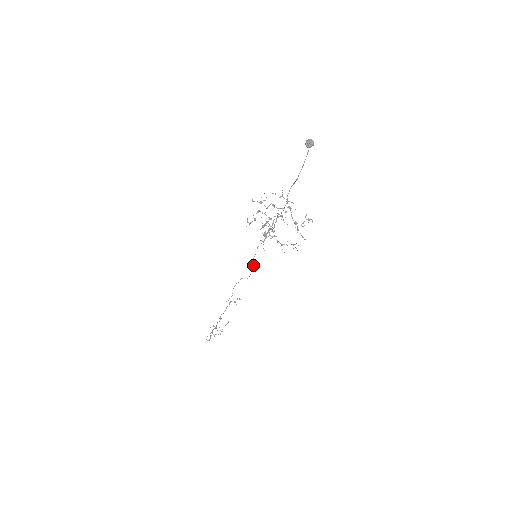
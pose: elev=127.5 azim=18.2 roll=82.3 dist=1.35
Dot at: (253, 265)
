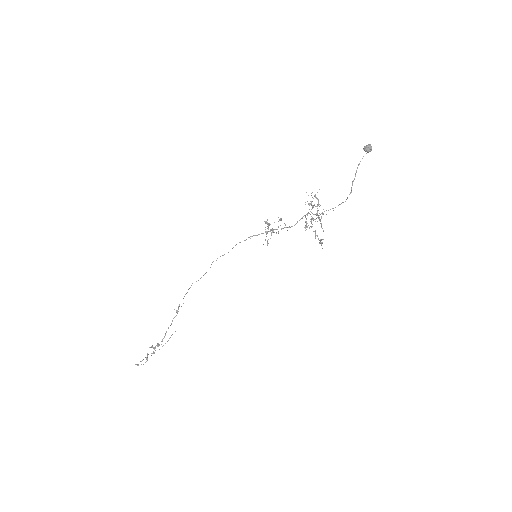
Dot at: (211, 264)
